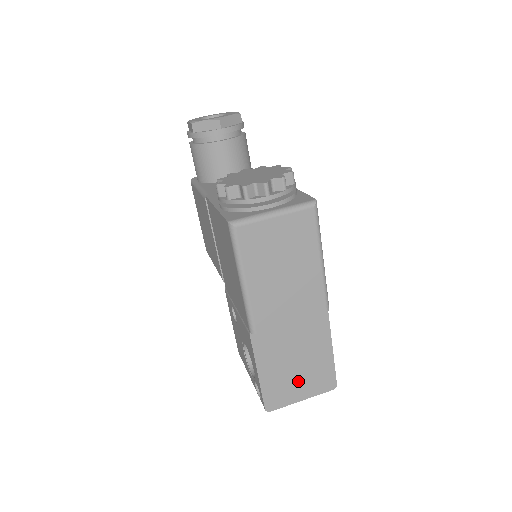
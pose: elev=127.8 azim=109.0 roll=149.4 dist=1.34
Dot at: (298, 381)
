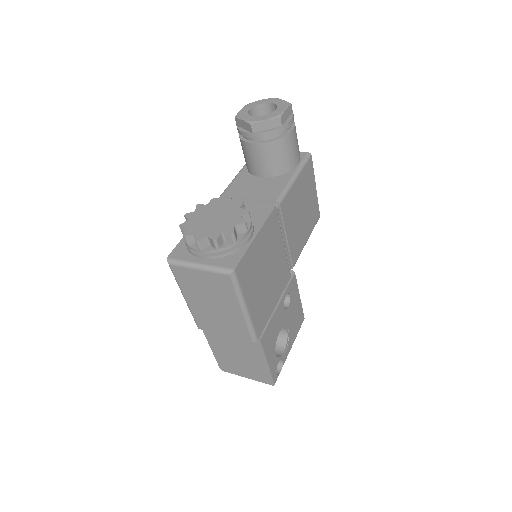
Dot at: (242, 366)
